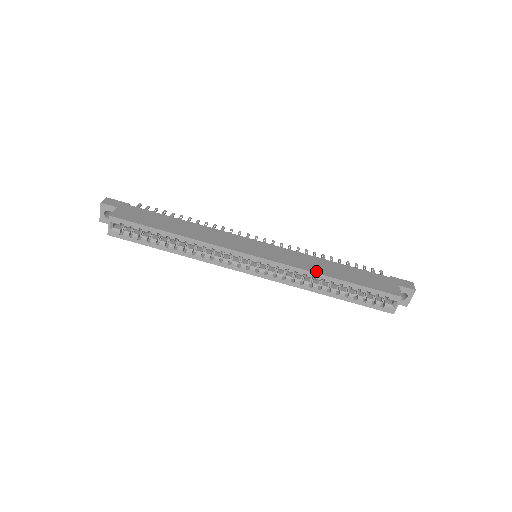
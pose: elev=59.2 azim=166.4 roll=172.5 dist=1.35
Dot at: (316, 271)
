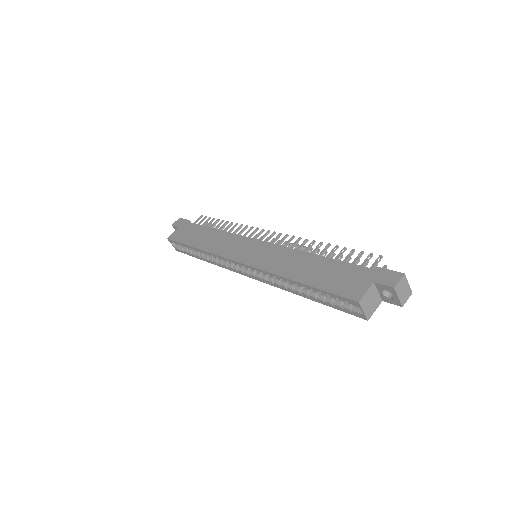
Dot at: (281, 273)
